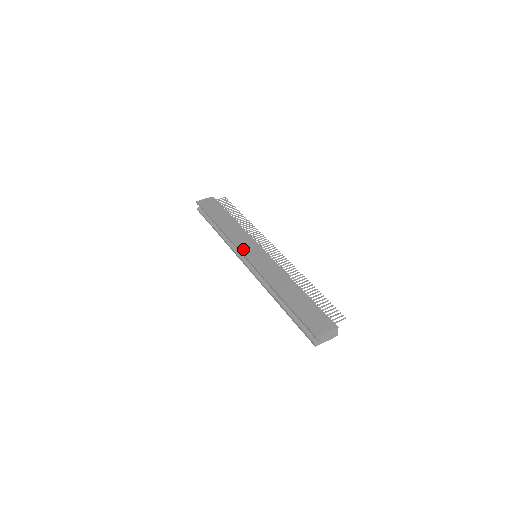
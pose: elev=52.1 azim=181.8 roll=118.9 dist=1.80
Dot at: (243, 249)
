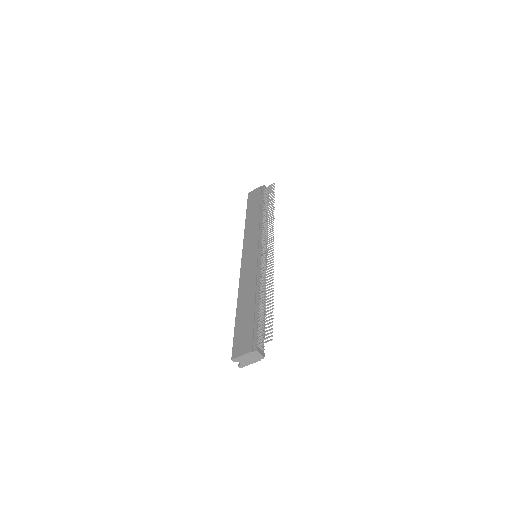
Dot at: (245, 249)
